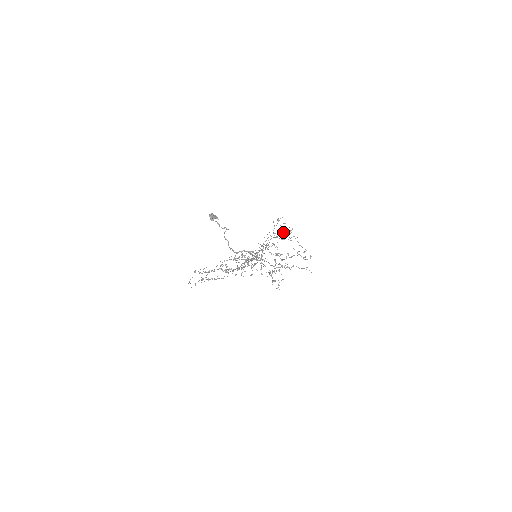
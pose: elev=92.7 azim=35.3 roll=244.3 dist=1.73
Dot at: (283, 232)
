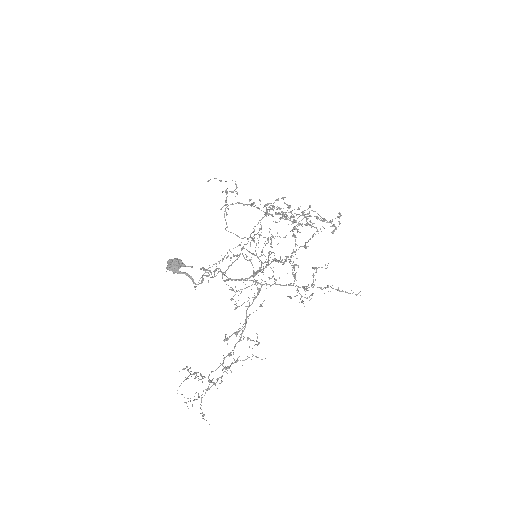
Dot at: (304, 247)
